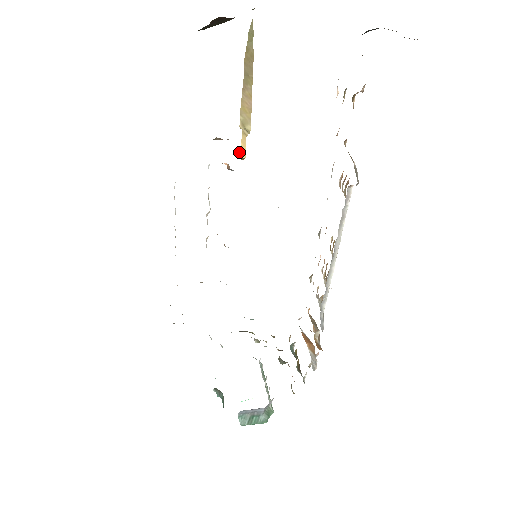
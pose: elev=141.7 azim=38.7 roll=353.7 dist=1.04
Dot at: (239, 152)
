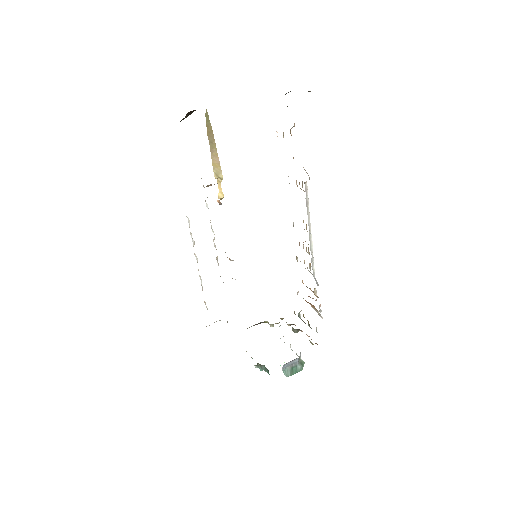
Dot at: (218, 195)
